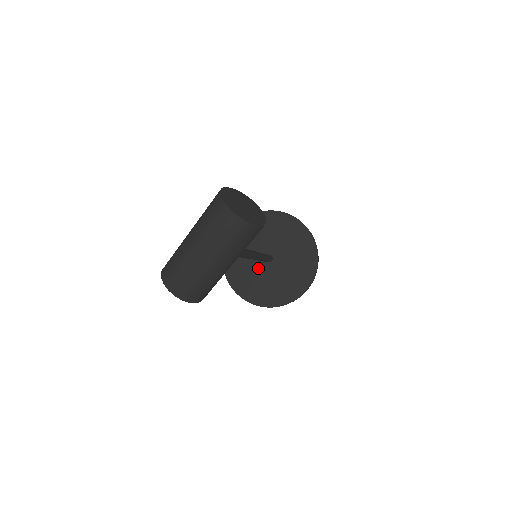
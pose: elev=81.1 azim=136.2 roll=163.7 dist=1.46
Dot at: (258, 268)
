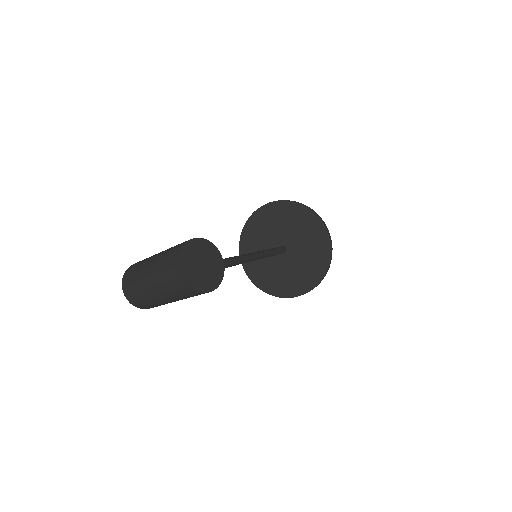
Dot at: occluded
